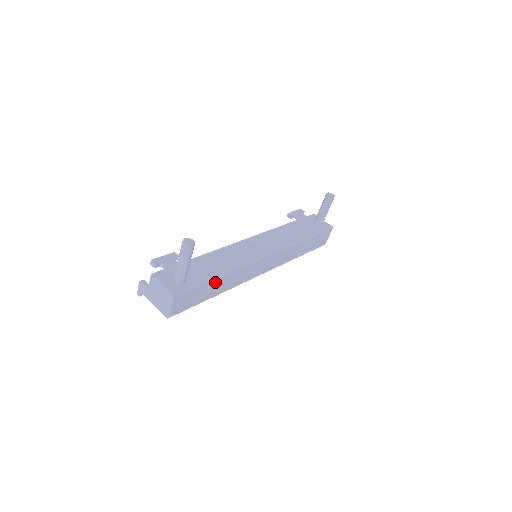
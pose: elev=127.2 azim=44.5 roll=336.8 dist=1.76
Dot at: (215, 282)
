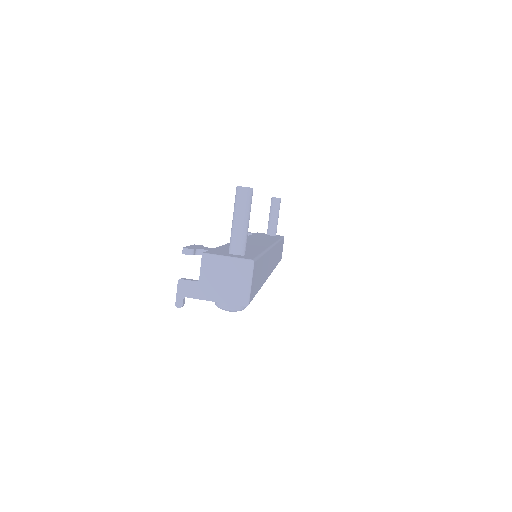
Dot at: (262, 261)
